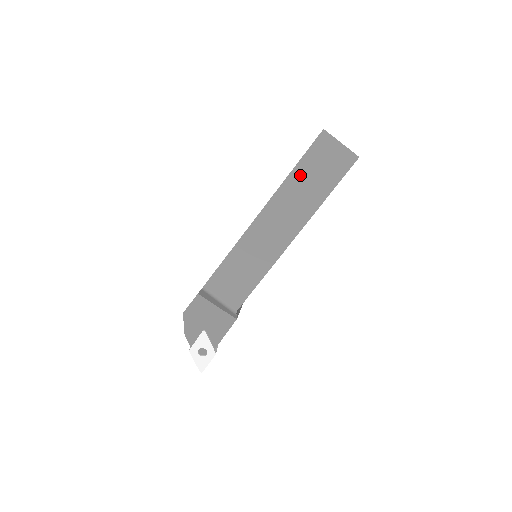
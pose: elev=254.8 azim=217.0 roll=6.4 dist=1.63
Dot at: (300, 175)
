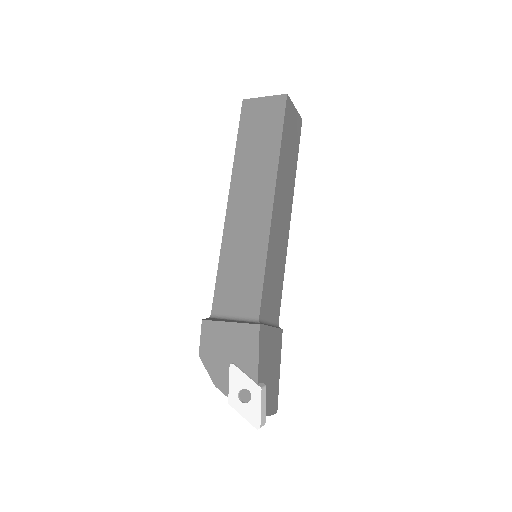
Dot at: (245, 146)
